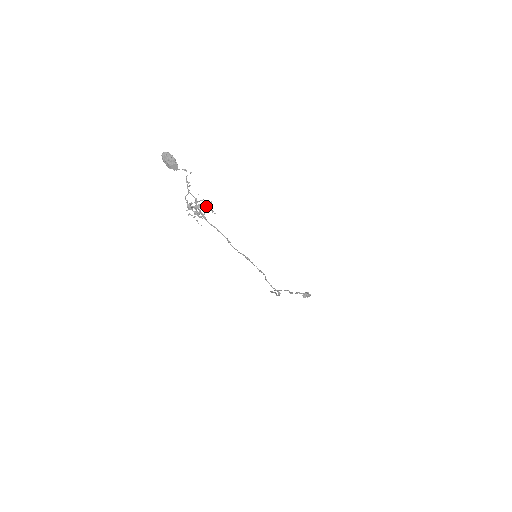
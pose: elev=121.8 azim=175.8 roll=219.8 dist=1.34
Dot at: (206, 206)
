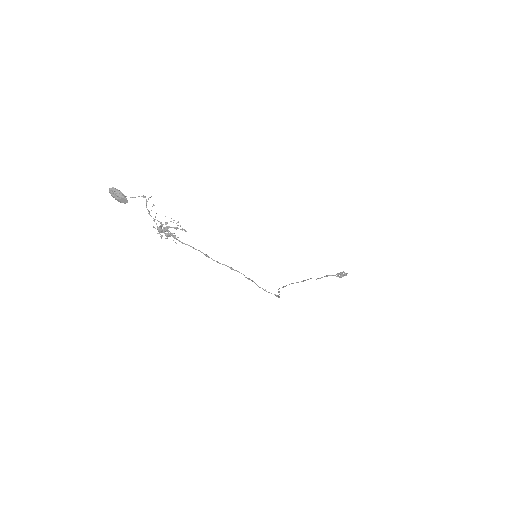
Dot at: (174, 227)
